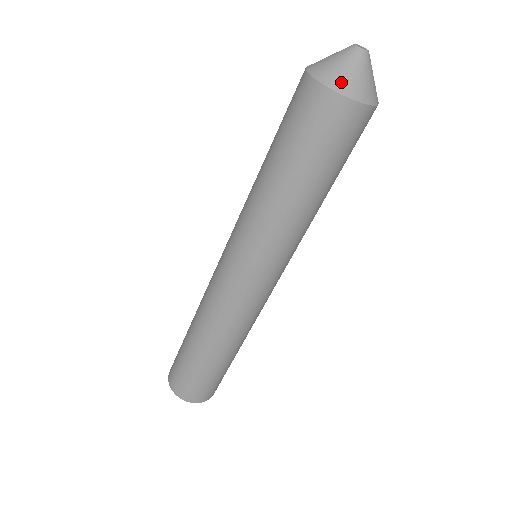
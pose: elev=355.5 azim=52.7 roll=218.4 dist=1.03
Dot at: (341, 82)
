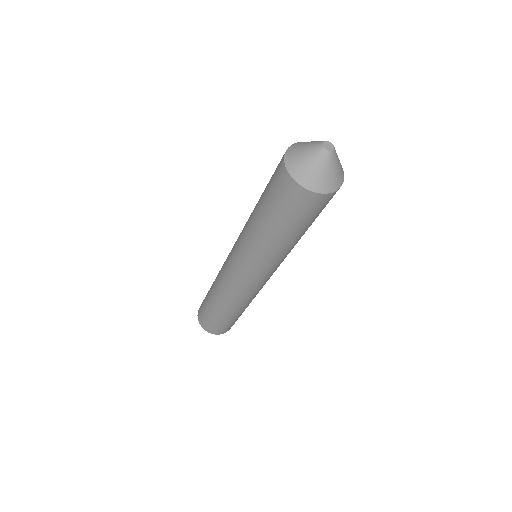
Dot at: (302, 175)
